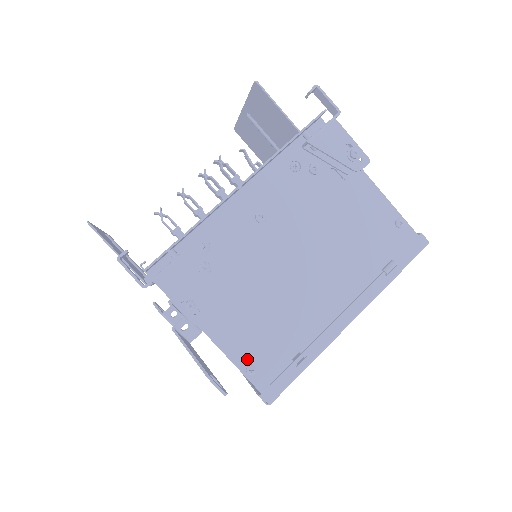
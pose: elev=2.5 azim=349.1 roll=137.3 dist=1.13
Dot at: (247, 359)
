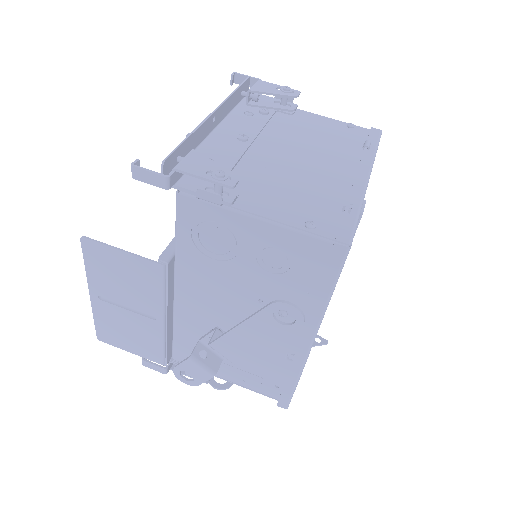
Dot at: (300, 220)
